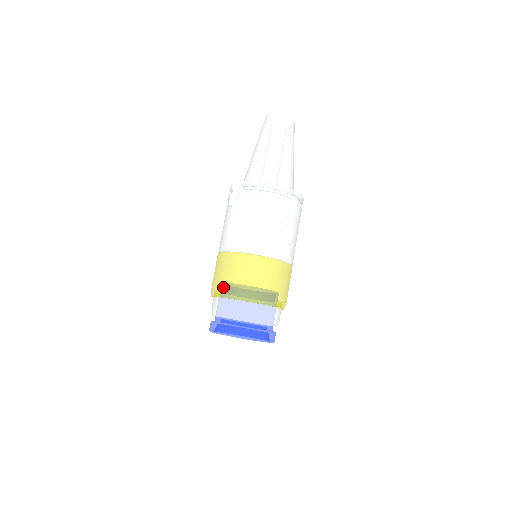
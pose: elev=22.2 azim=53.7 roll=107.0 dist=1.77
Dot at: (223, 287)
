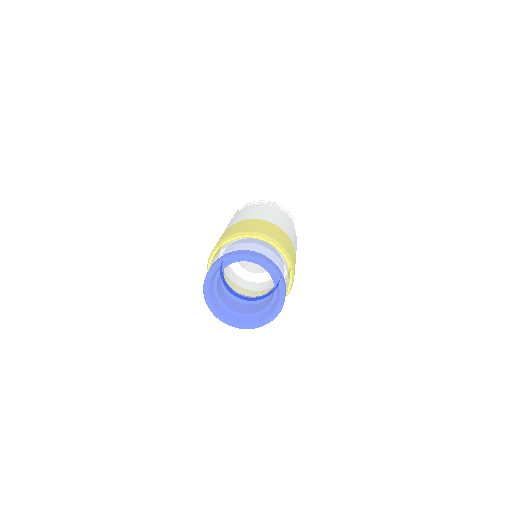
Dot at: occluded
